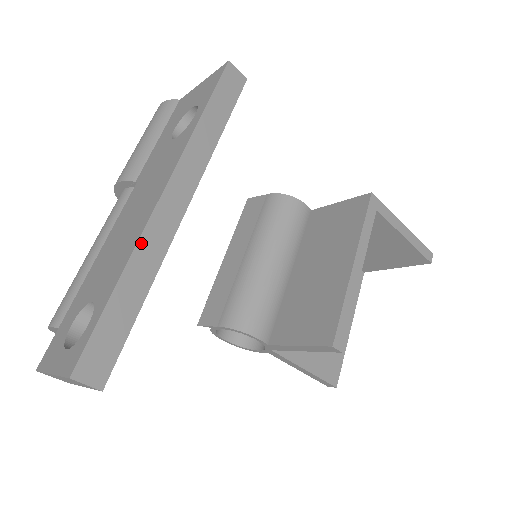
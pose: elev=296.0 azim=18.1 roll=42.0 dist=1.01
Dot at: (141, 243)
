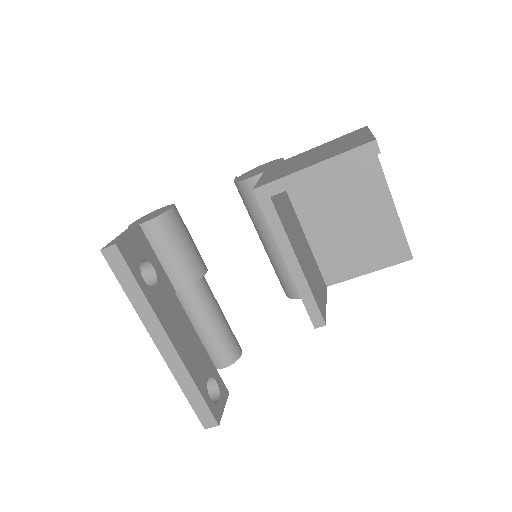
Dot at: (174, 373)
